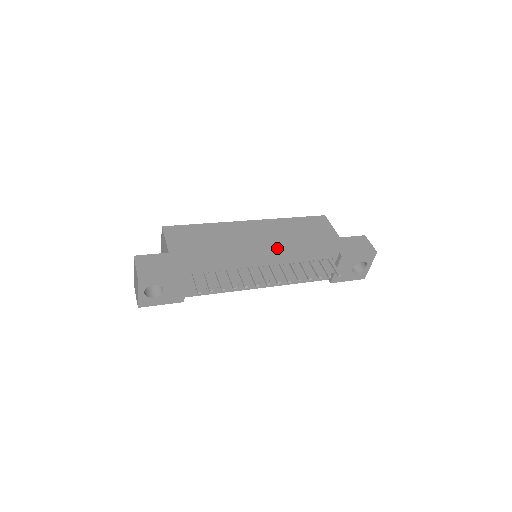
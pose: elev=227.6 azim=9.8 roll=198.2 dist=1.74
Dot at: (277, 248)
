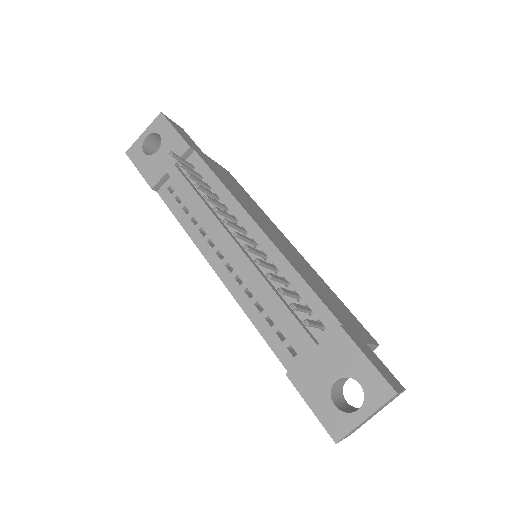
Dot at: (283, 248)
